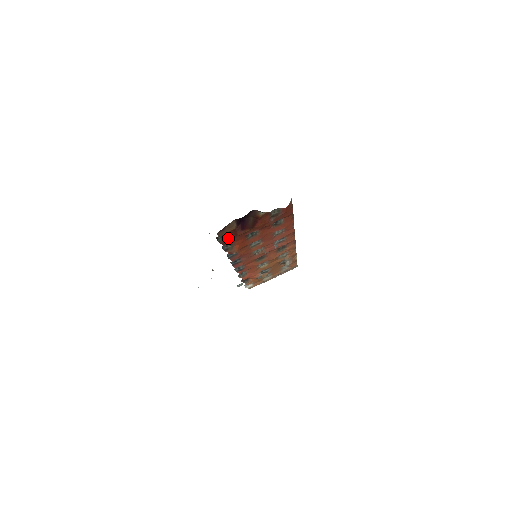
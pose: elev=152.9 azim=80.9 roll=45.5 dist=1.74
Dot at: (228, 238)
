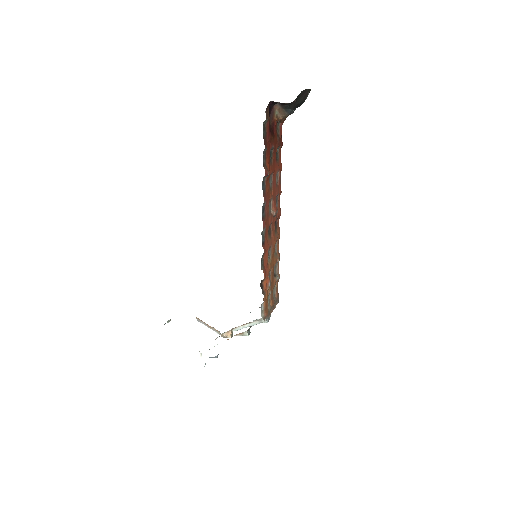
Dot at: (265, 138)
